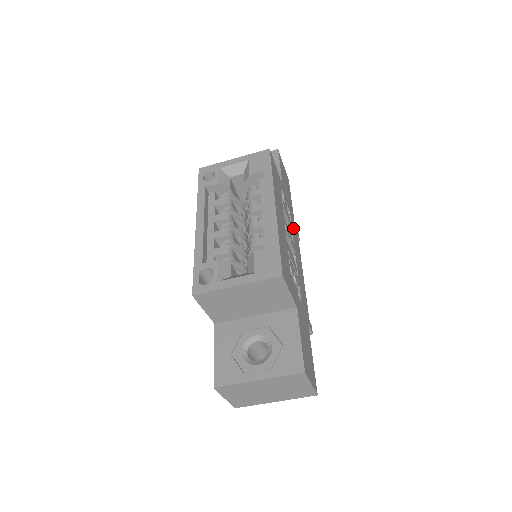
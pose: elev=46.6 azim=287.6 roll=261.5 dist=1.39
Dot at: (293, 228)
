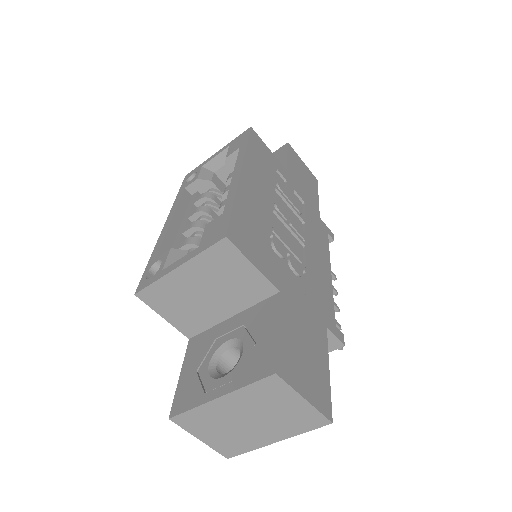
Dot at: (311, 220)
